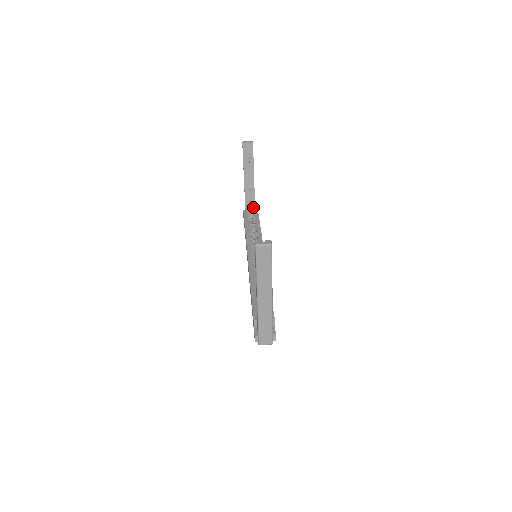
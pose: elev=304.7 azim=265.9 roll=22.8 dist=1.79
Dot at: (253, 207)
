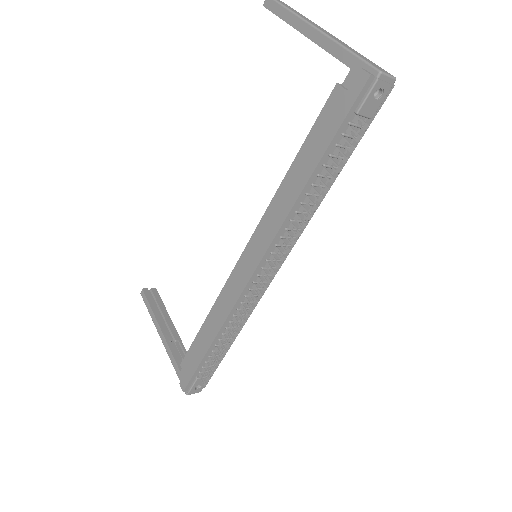
Dot at: occluded
